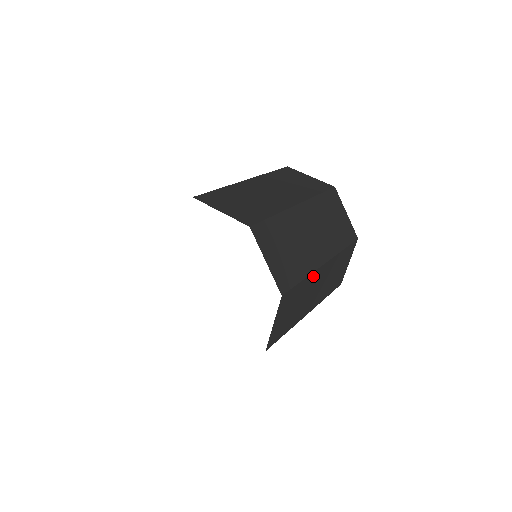
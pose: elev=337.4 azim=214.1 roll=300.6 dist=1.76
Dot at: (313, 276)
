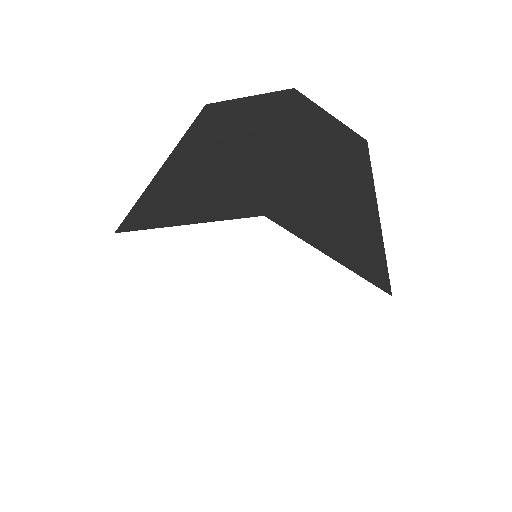
Dot at: occluded
